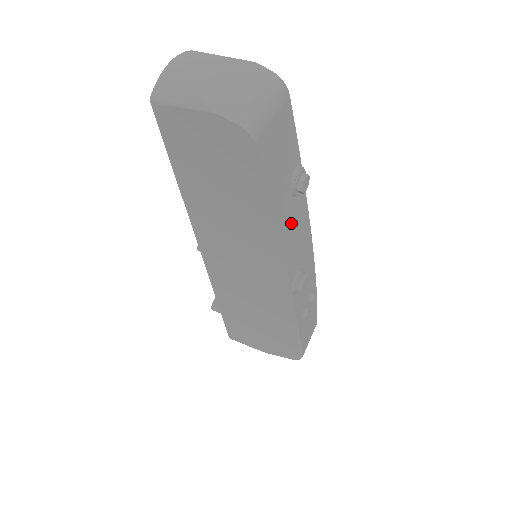
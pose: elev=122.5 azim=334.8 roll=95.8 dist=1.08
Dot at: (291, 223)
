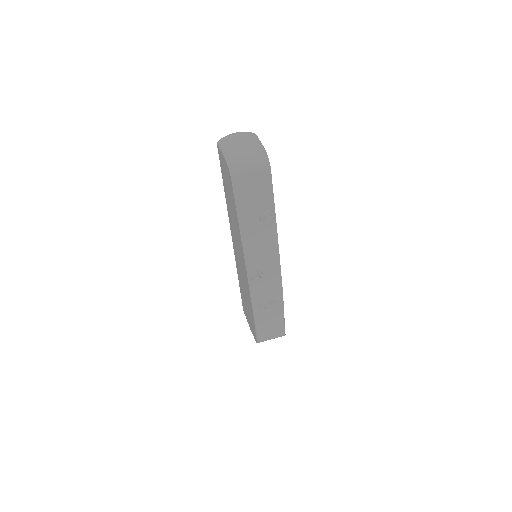
Dot at: (256, 237)
